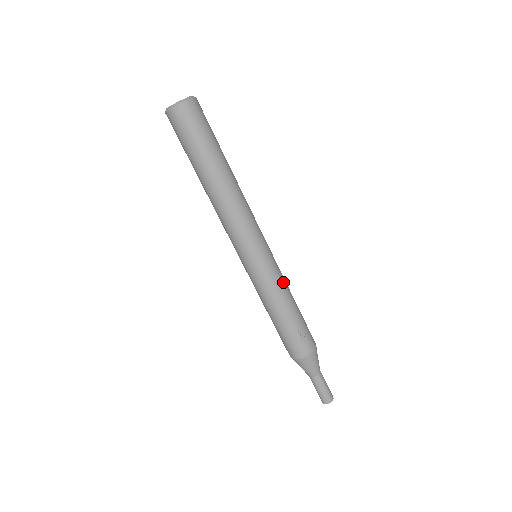
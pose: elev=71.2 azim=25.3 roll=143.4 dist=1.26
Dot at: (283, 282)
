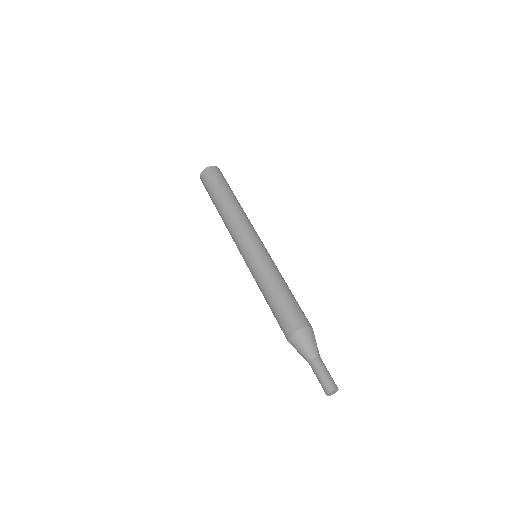
Dot at: occluded
